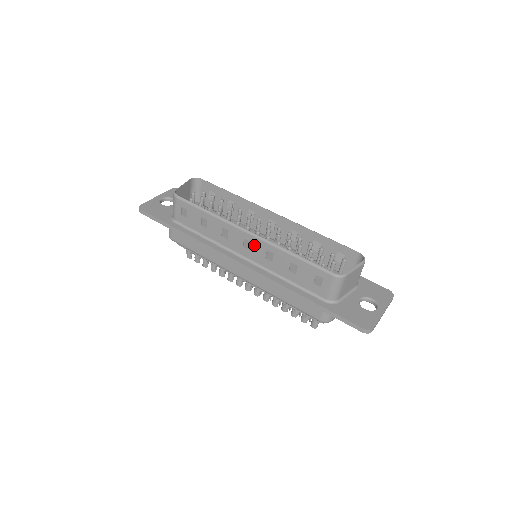
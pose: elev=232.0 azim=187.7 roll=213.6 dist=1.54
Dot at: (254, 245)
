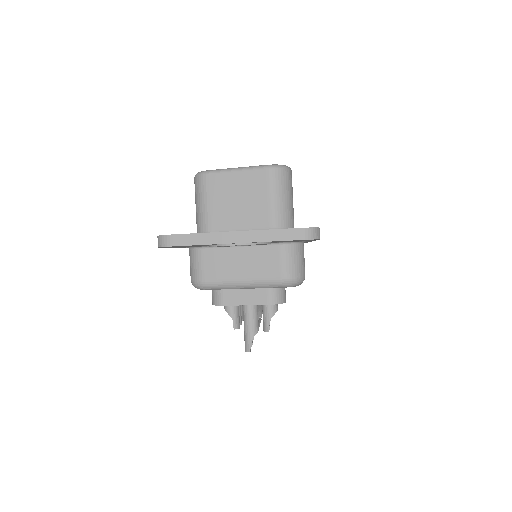
Dot at: occluded
